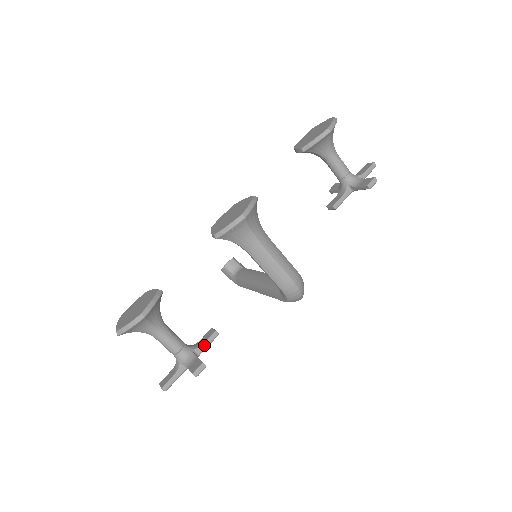
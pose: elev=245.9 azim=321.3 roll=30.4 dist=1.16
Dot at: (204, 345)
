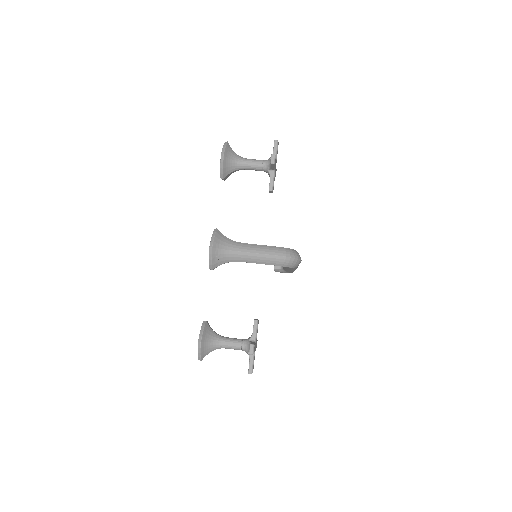
Dot at: (254, 333)
